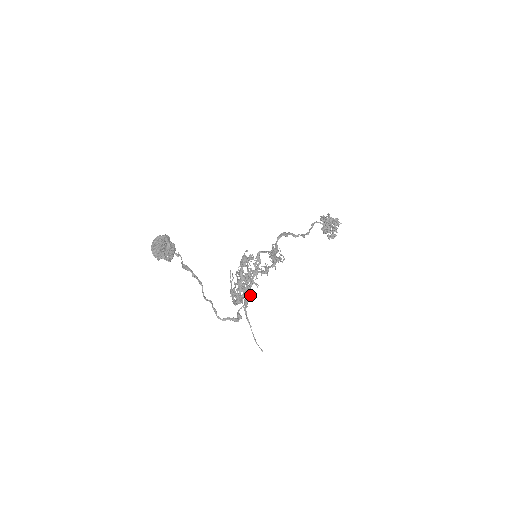
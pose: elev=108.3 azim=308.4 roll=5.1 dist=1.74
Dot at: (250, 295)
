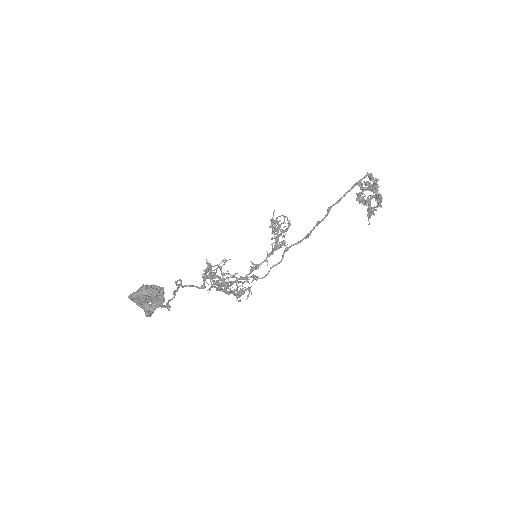
Dot at: occluded
